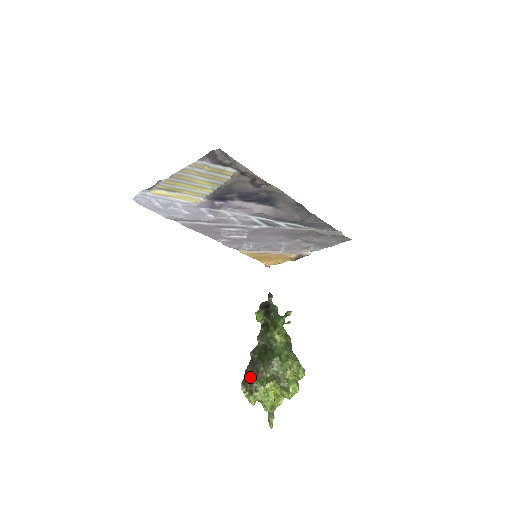
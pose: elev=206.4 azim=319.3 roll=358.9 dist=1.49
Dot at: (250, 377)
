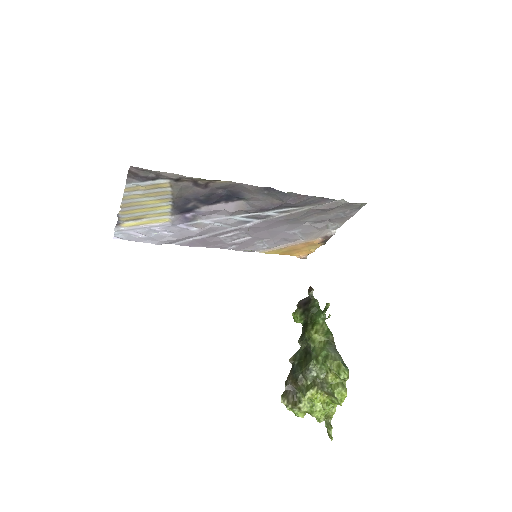
Dot at: (291, 387)
